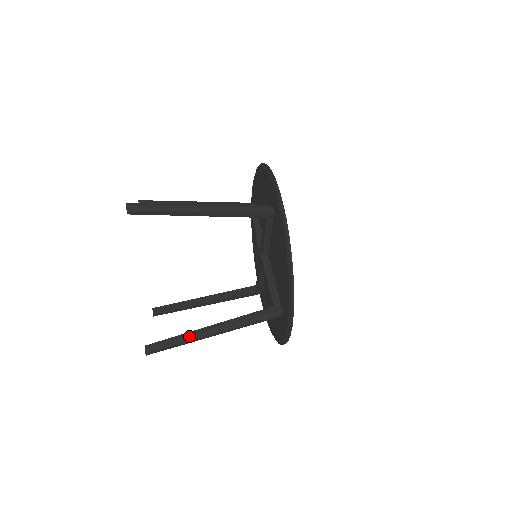
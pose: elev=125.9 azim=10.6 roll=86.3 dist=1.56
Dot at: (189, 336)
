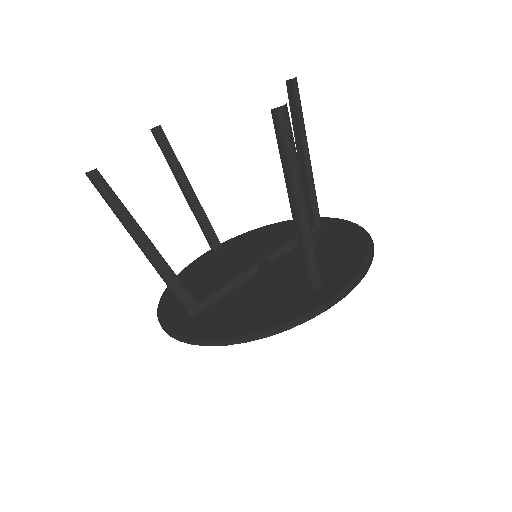
Dot at: (129, 221)
